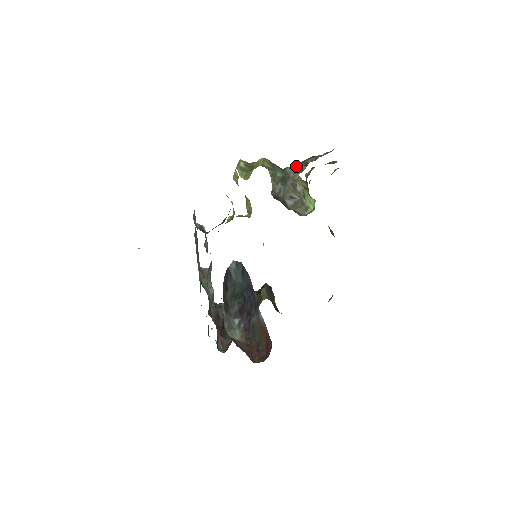
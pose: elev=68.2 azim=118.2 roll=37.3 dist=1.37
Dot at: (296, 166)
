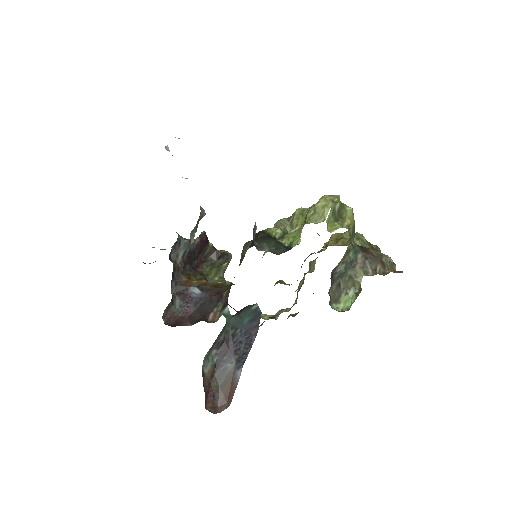
Dot at: (367, 261)
